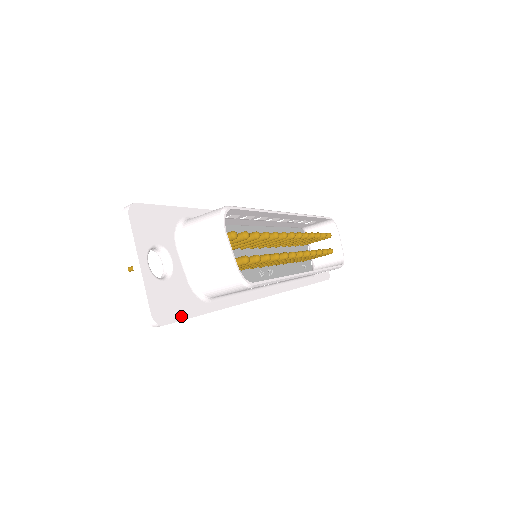
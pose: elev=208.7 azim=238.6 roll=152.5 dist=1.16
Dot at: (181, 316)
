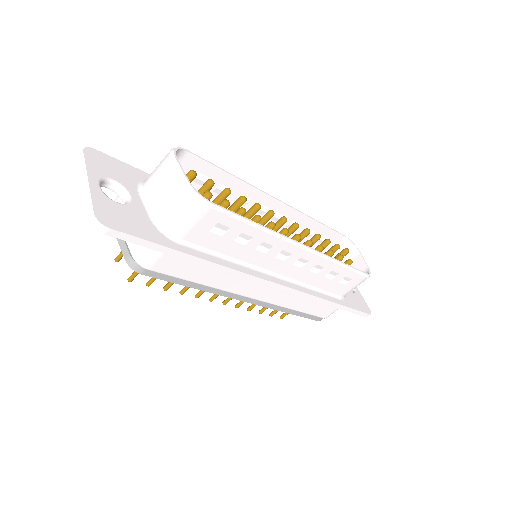
Dot at: (135, 234)
